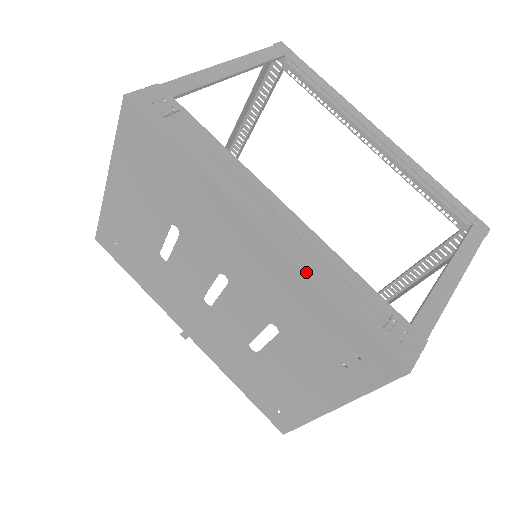
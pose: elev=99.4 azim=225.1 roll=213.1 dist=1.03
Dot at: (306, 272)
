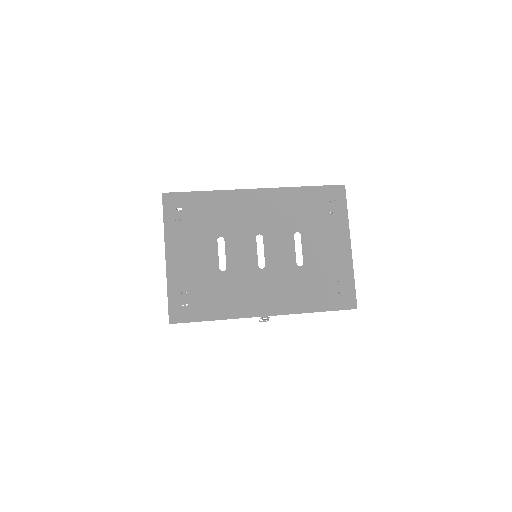
Dot at: (285, 187)
